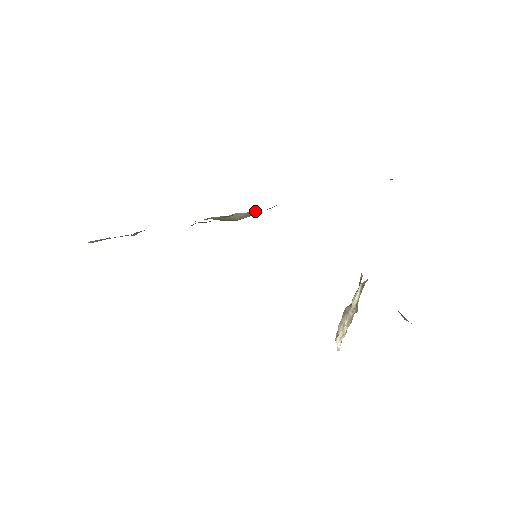
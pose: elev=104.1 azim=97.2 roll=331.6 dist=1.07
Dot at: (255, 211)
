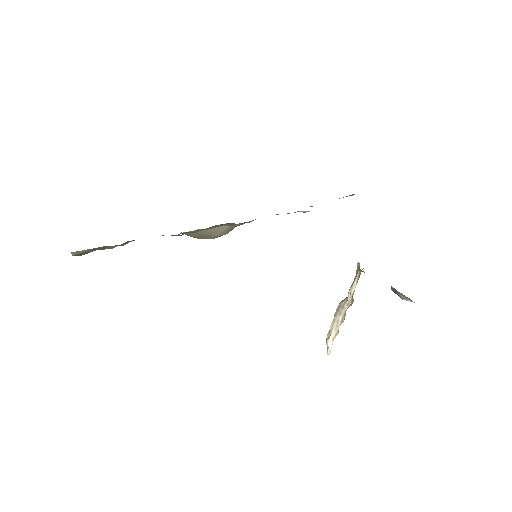
Dot at: (233, 227)
